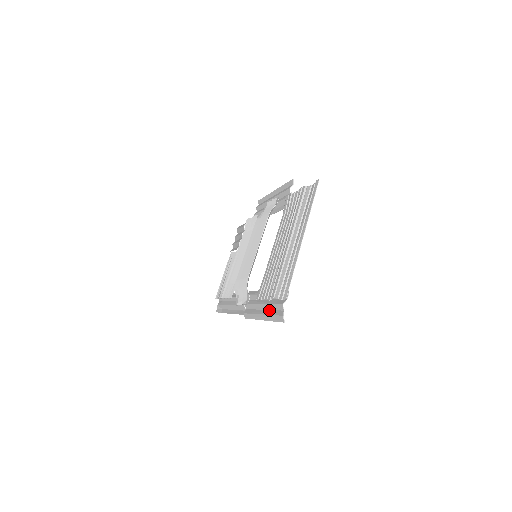
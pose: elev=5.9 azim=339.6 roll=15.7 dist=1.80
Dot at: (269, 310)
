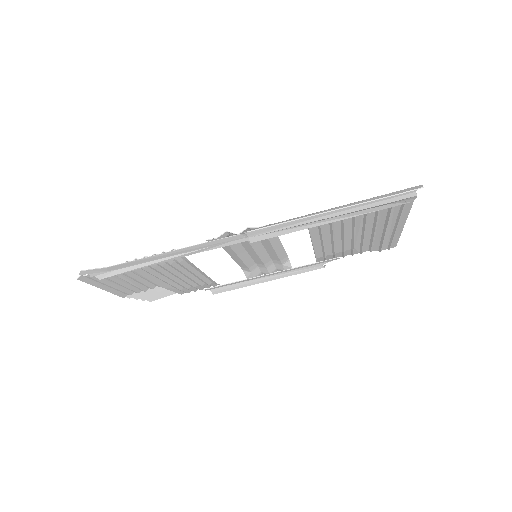
Dot at: (359, 205)
